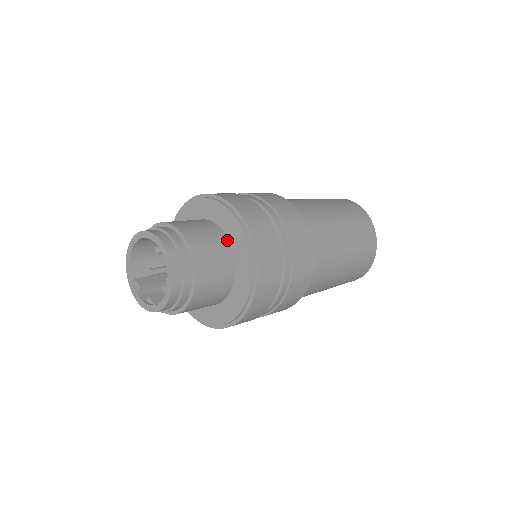
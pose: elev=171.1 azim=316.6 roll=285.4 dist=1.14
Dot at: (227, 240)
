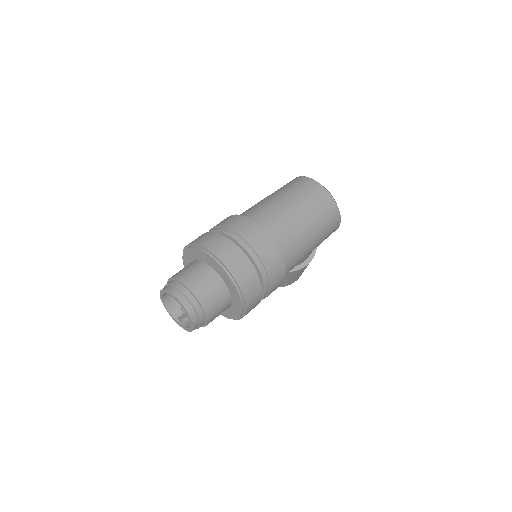
Dot at: (208, 266)
